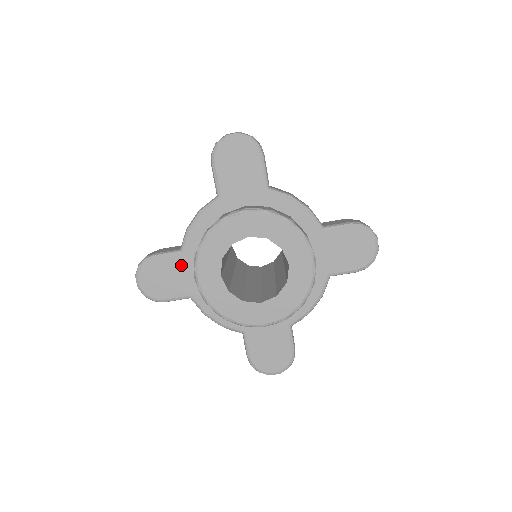
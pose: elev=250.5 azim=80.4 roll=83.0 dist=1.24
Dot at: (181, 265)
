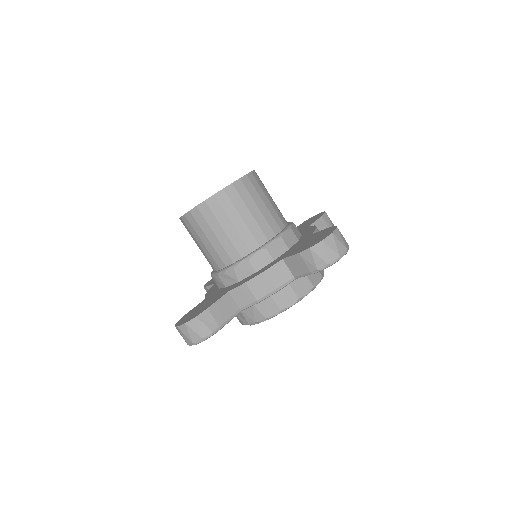
Dot at: occluded
